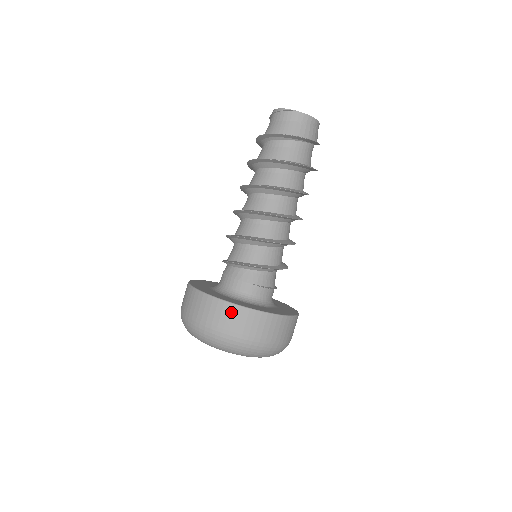
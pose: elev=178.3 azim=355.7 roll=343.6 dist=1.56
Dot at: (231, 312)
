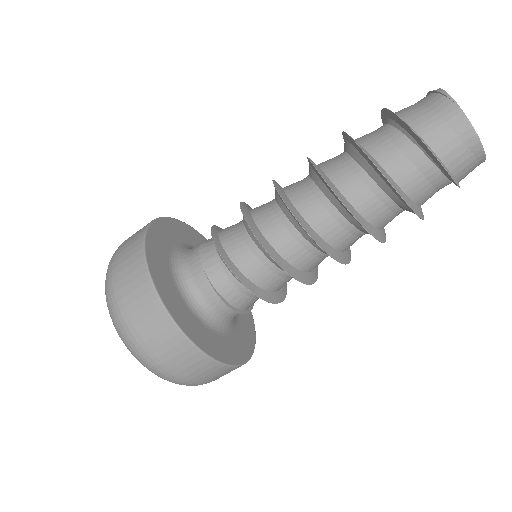
Dot at: (140, 281)
